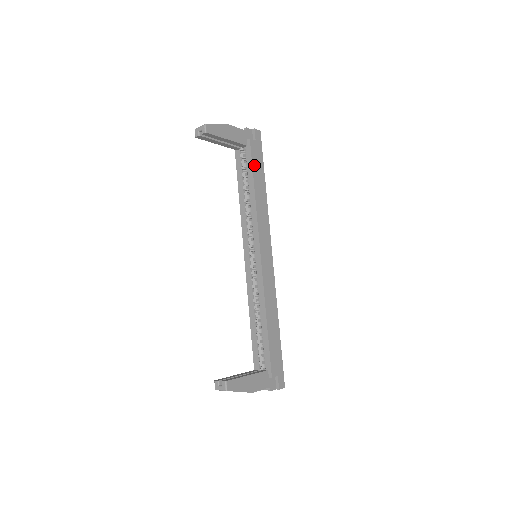
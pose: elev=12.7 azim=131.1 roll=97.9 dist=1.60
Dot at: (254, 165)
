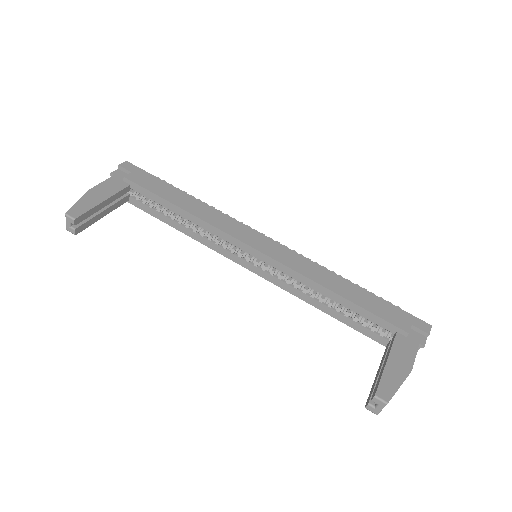
Dot at: (155, 191)
